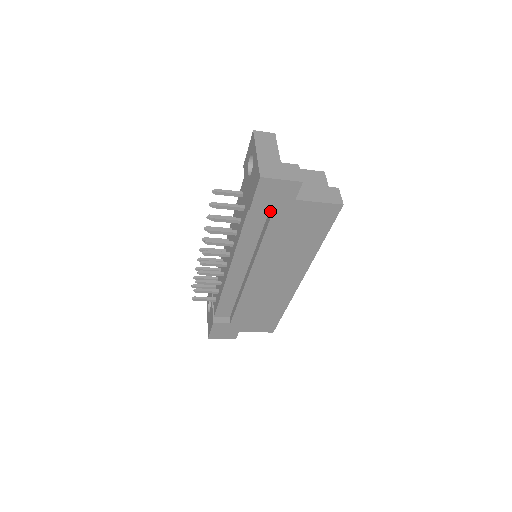
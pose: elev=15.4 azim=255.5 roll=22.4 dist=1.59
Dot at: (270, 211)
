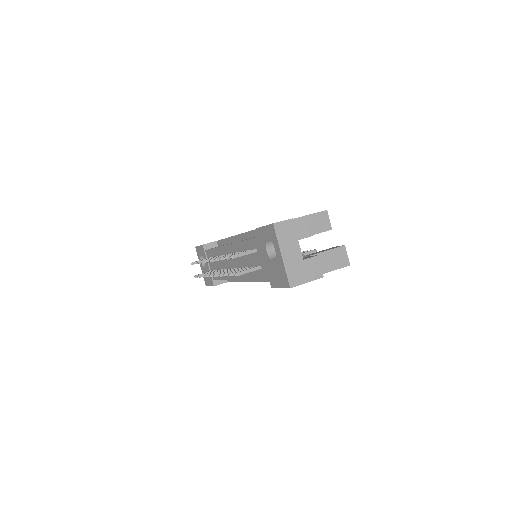
Dot at: occluded
